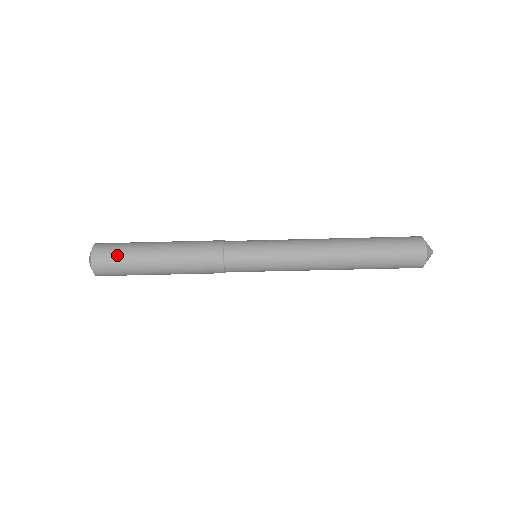
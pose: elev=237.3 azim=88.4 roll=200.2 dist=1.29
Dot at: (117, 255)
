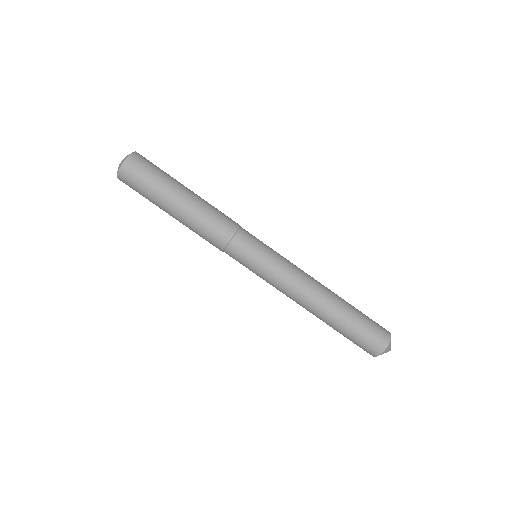
Dot at: (145, 178)
